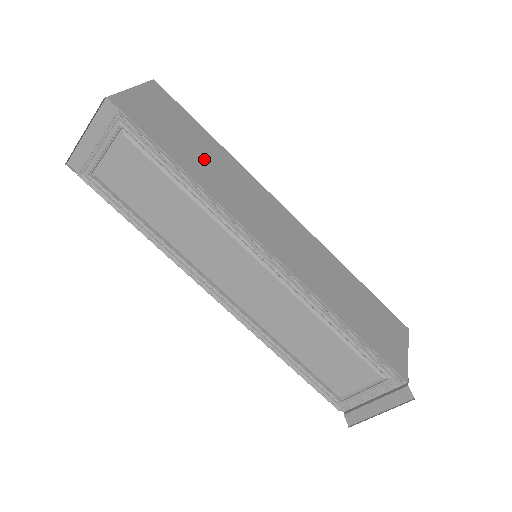
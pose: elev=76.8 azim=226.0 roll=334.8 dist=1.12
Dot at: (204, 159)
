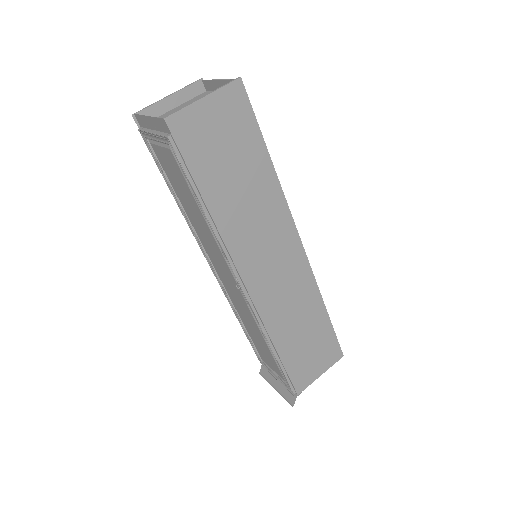
Dot at: (239, 188)
